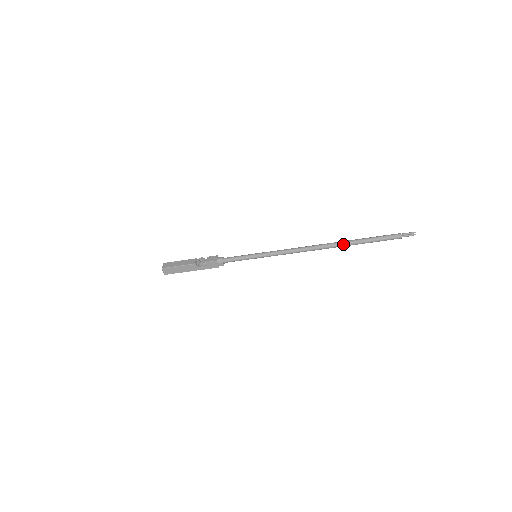
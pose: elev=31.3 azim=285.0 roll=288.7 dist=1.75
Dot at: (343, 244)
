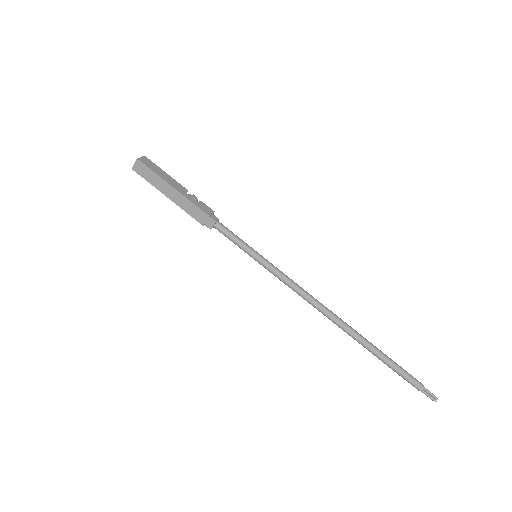
Dot at: (360, 334)
